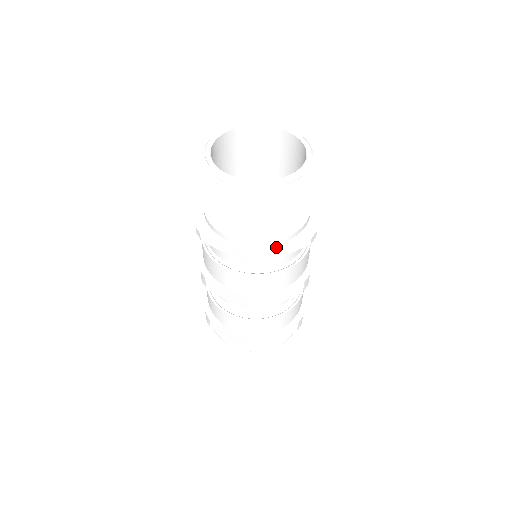
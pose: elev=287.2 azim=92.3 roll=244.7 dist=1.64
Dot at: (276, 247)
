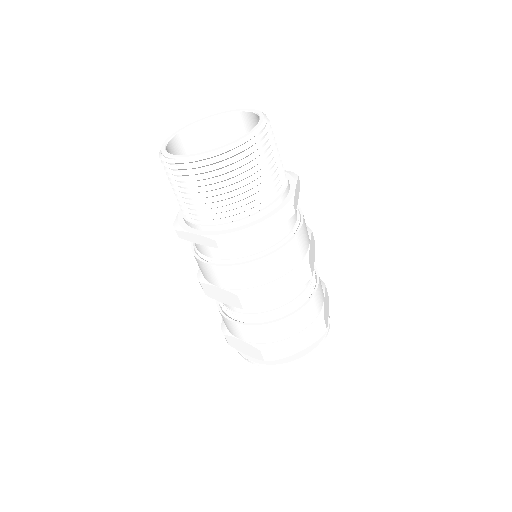
Dot at: (291, 194)
